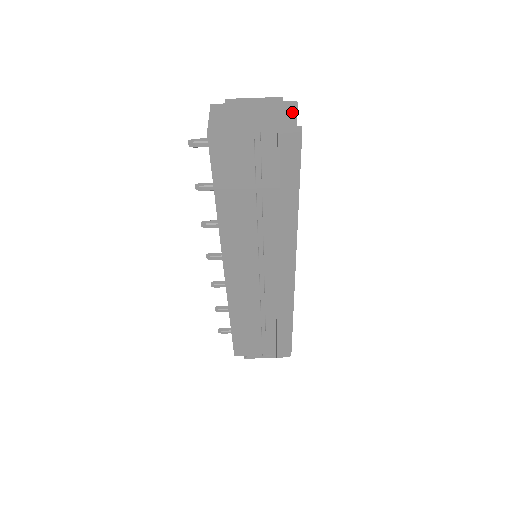
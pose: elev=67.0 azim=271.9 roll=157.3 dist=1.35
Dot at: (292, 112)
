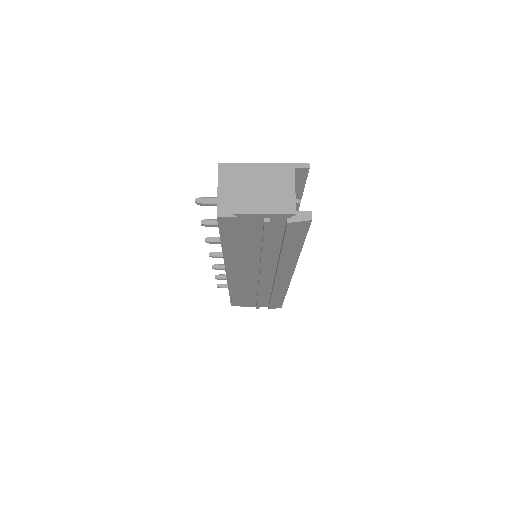
Dot at: (303, 173)
